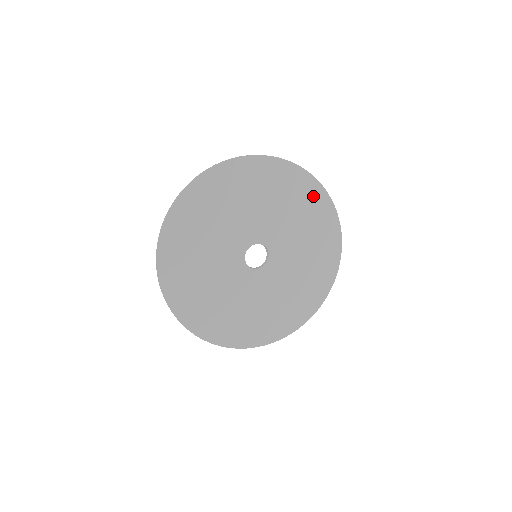
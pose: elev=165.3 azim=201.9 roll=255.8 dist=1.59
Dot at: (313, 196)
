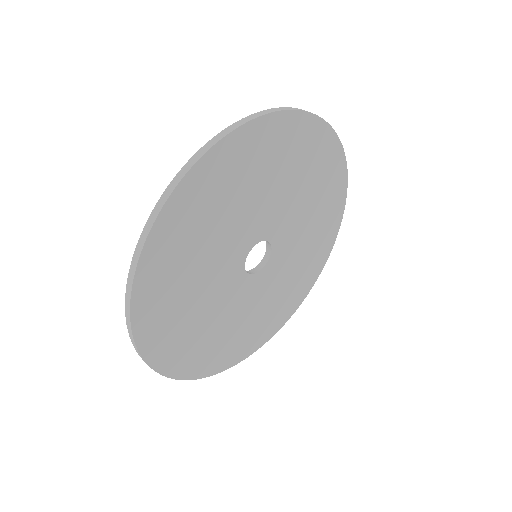
Dot at: (330, 162)
